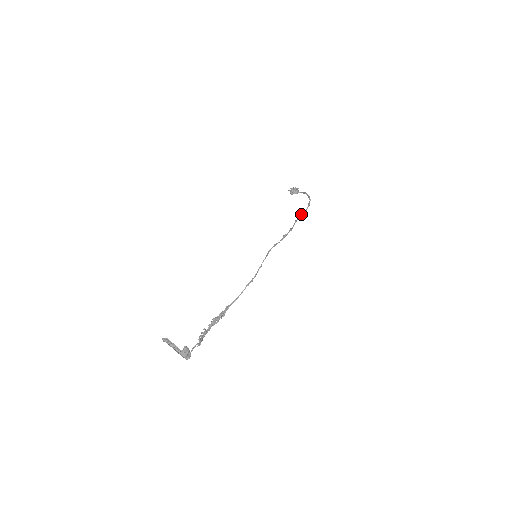
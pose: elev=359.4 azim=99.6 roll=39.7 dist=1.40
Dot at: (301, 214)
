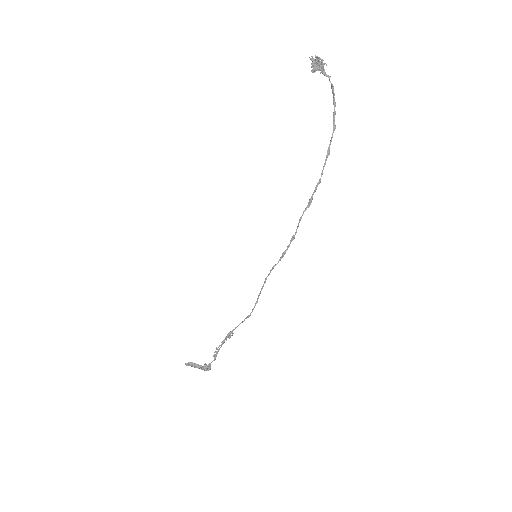
Dot at: (309, 200)
